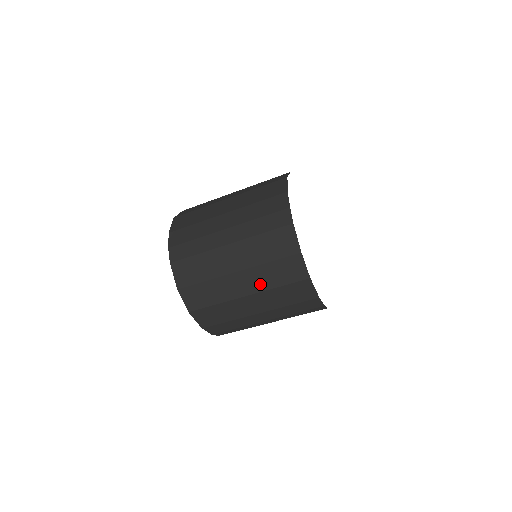
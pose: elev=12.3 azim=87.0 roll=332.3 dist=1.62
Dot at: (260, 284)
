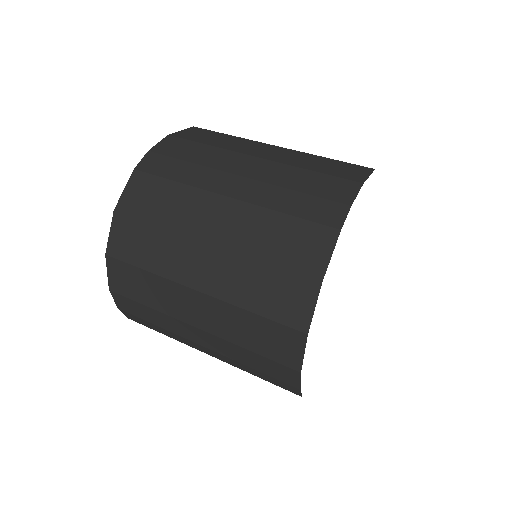
Dot at: occluded
